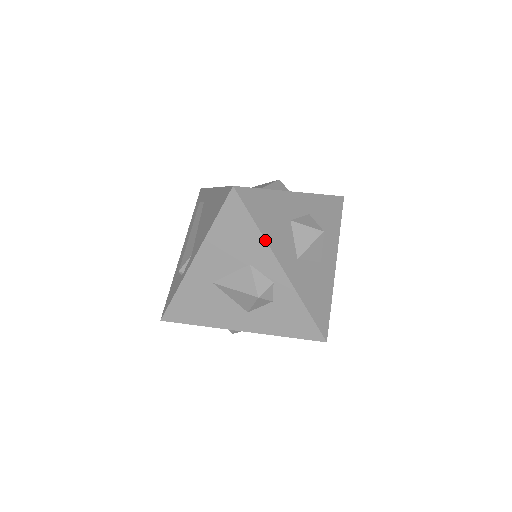
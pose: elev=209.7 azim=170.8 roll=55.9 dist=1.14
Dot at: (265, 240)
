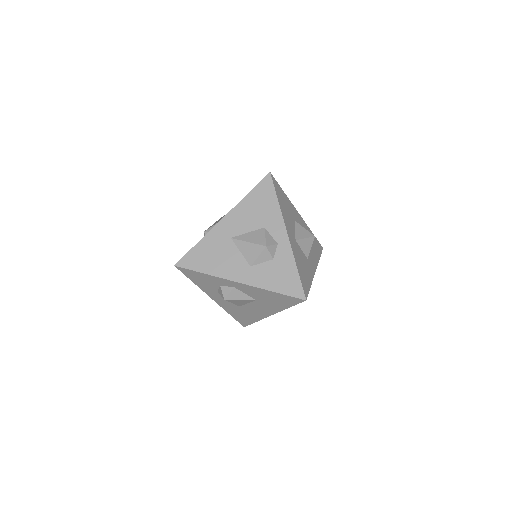
Dot at: (281, 211)
